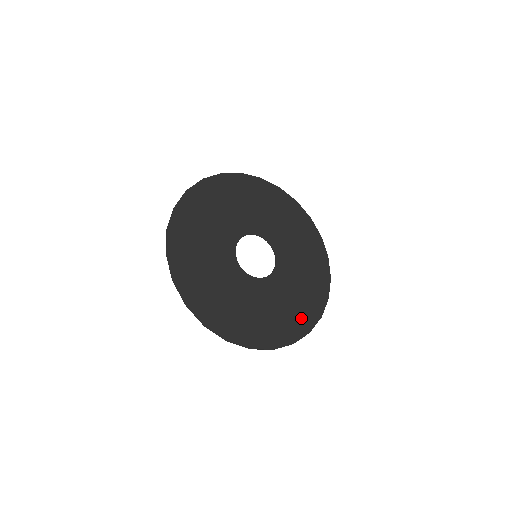
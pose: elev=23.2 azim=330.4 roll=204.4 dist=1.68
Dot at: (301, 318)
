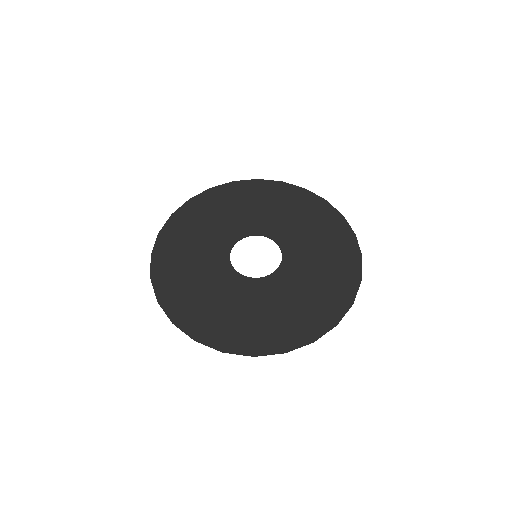
Dot at: (231, 333)
